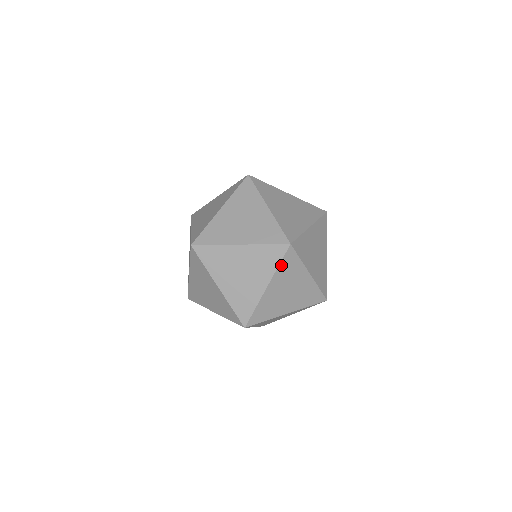
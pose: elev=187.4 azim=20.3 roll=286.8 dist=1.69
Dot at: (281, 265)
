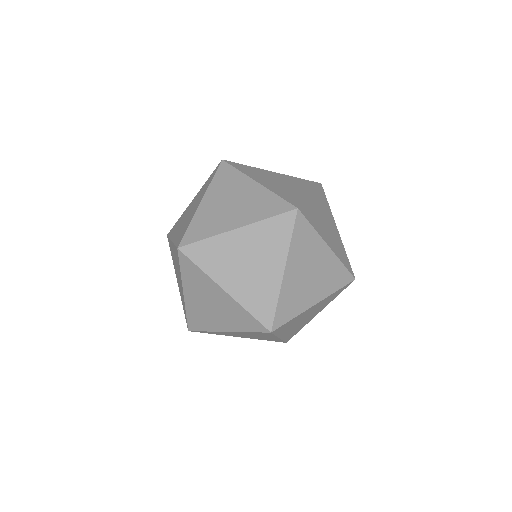
Dot at: (251, 332)
